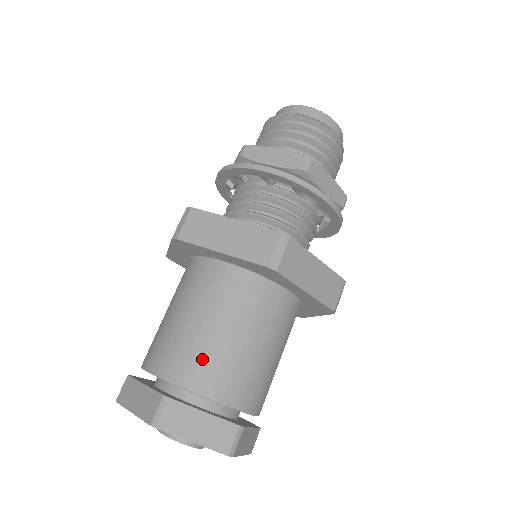
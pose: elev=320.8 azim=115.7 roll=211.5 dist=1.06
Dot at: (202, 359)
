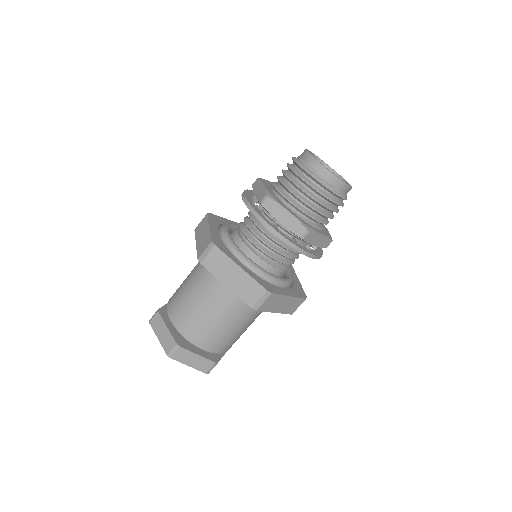
Dot at: (202, 331)
